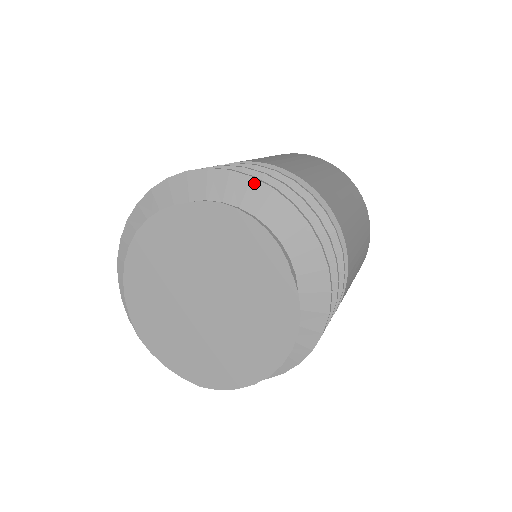
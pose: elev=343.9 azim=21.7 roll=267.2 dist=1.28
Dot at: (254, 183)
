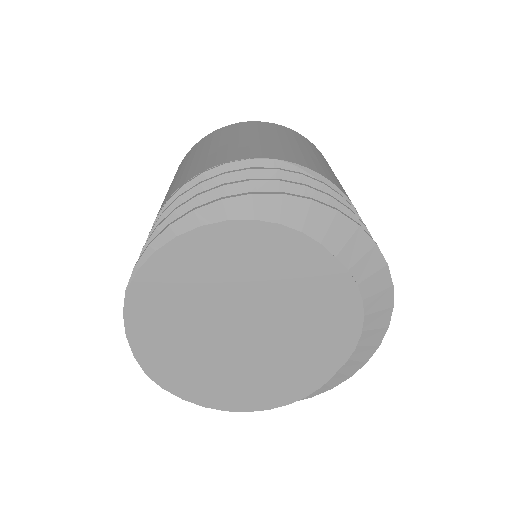
Dot at: (389, 291)
